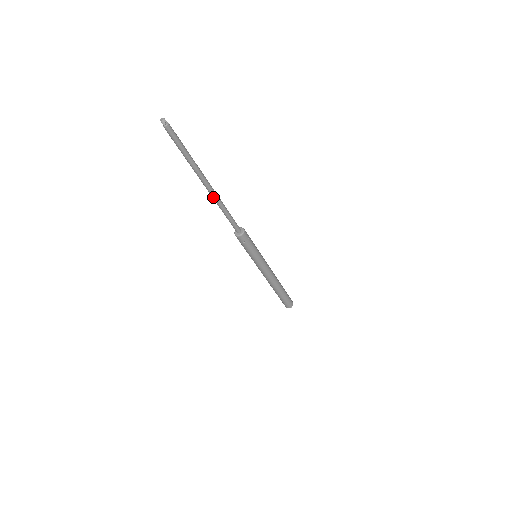
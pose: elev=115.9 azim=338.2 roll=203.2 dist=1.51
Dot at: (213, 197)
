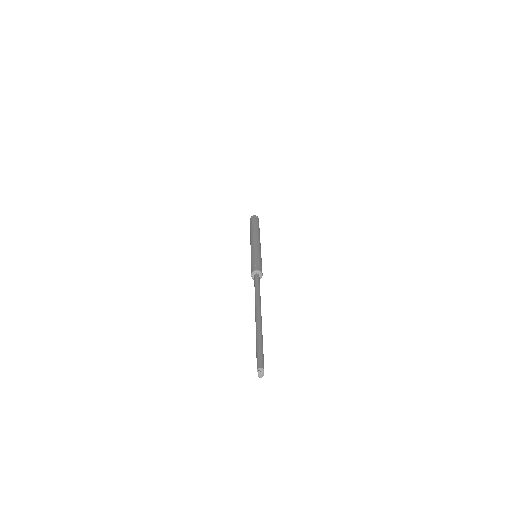
Dot at: occluded
